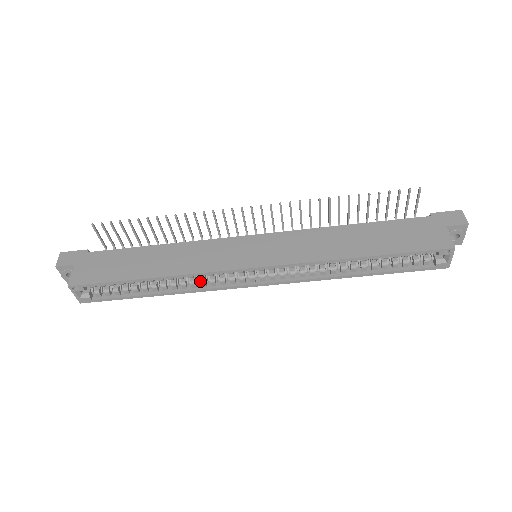
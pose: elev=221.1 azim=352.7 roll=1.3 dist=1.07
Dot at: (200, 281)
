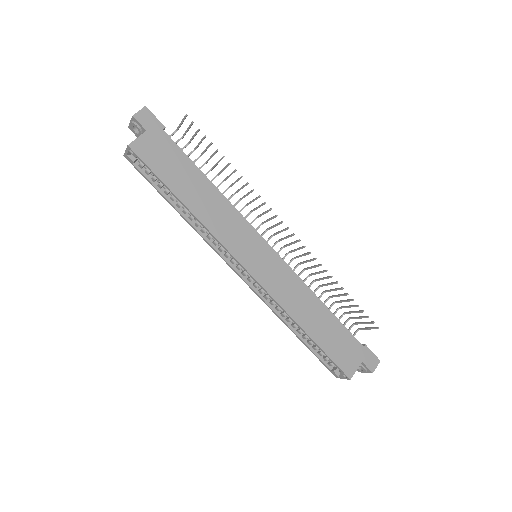
Dot at: (209, 234)
